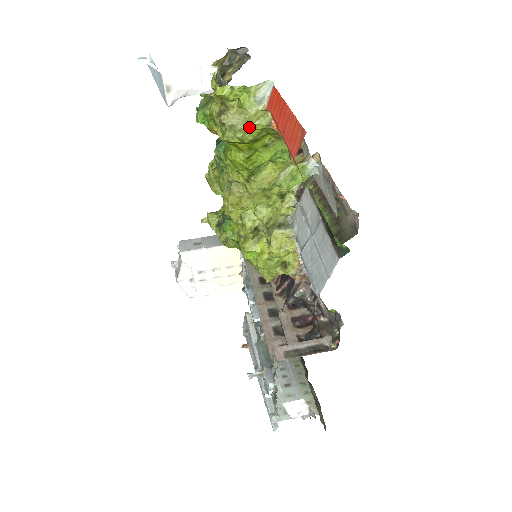
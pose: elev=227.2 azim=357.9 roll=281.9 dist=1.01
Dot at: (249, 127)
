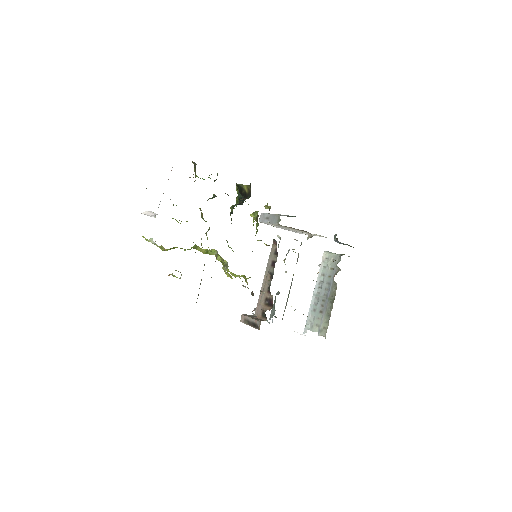
Dot at: (161, 249)
